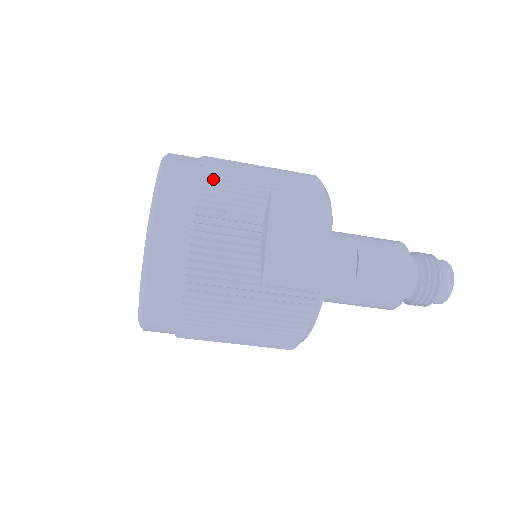
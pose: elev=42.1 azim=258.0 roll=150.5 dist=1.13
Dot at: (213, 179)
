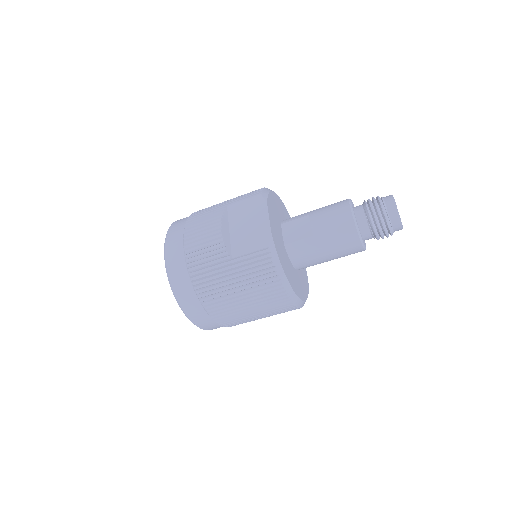
Dot at: (195, 217)
